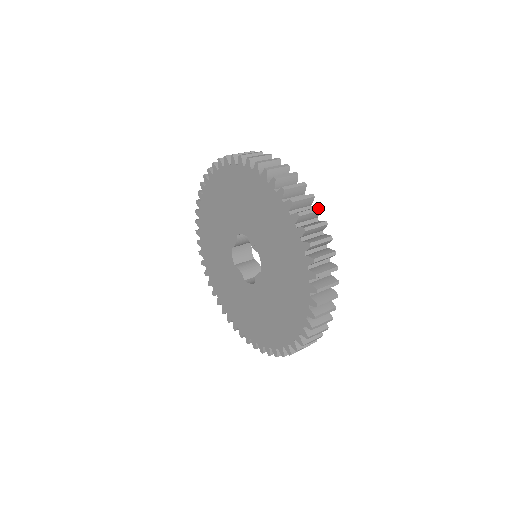
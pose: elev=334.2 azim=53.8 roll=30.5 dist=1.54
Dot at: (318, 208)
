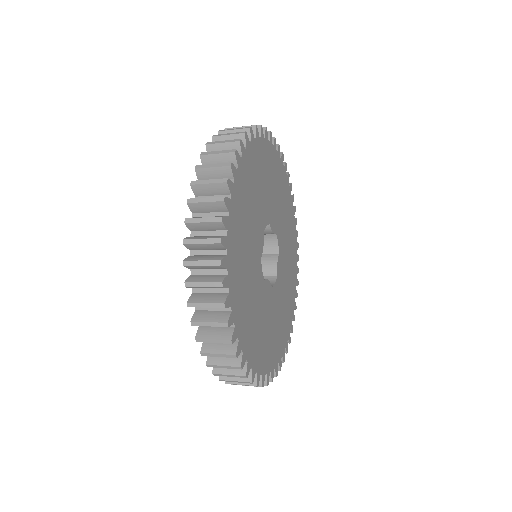
Dot at: (268, 132)
